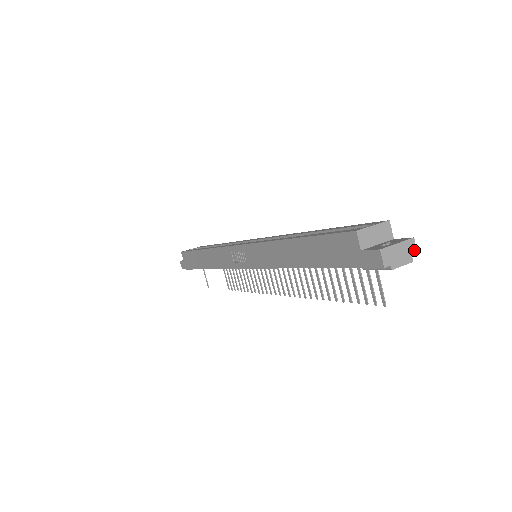
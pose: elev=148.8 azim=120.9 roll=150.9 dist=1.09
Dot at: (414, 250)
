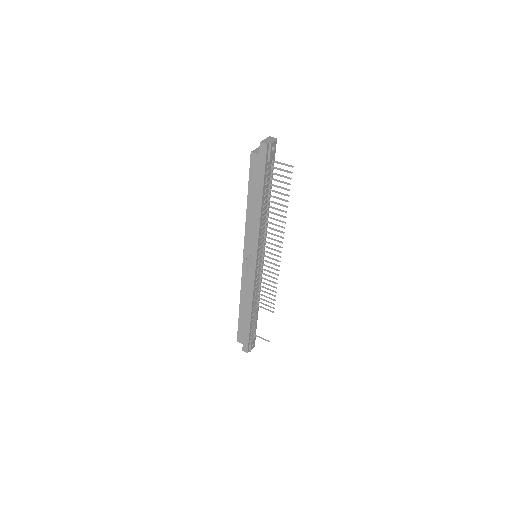
Dot at: (274, 138)
